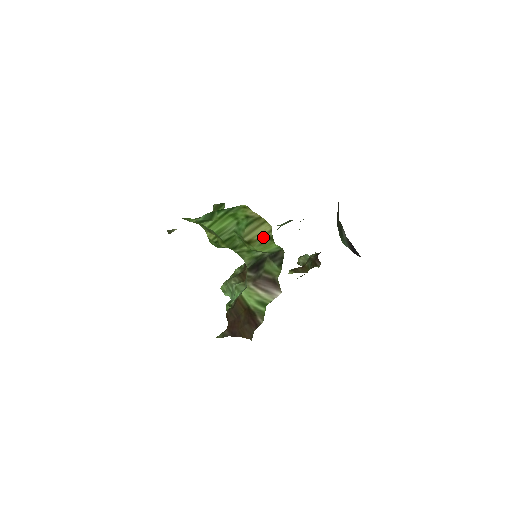
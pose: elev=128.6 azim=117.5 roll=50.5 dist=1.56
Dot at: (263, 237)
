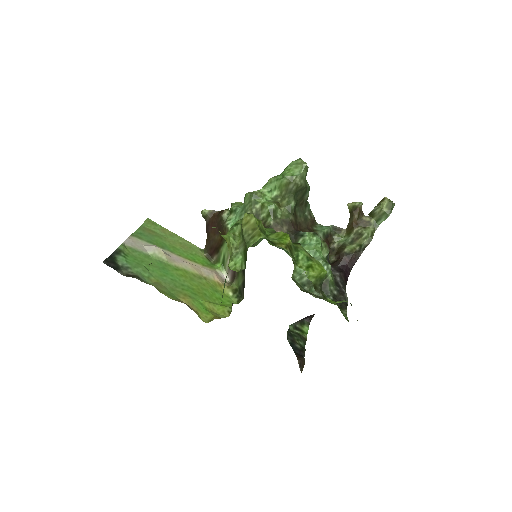
Dot at: occluded
